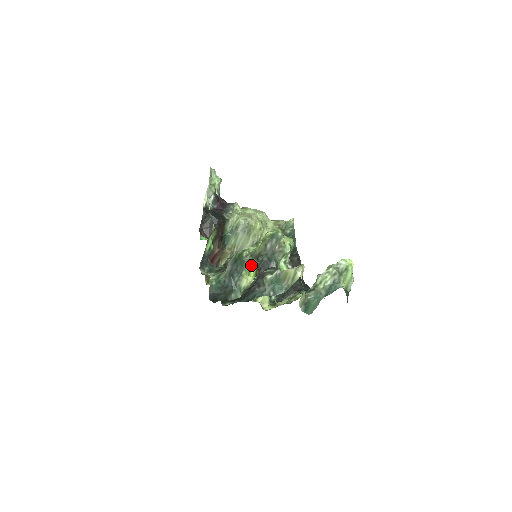
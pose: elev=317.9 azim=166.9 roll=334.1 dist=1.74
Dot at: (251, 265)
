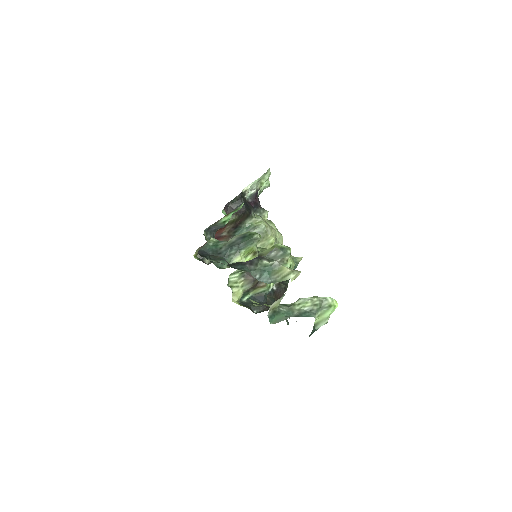
Dot at: (253, 251)
